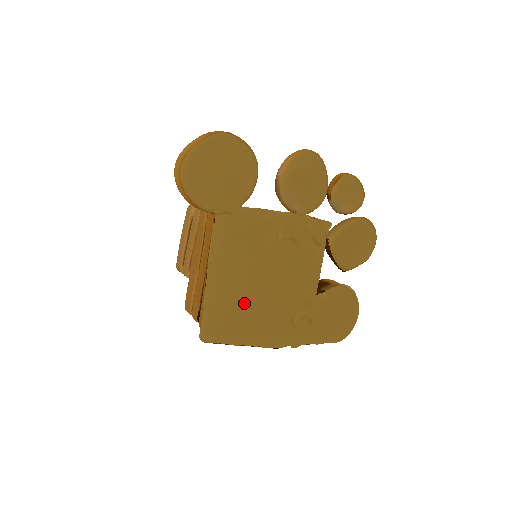
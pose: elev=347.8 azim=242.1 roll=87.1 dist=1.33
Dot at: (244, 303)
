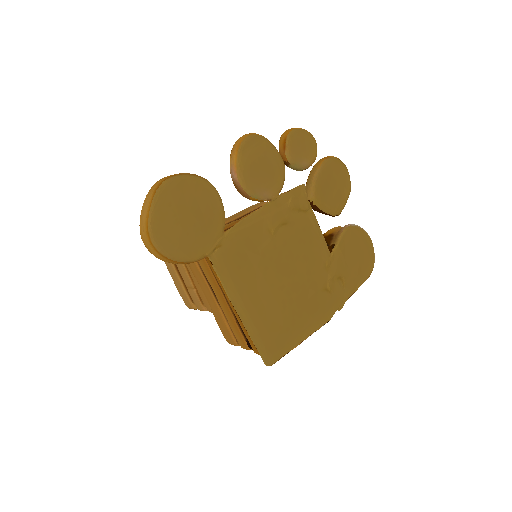
Dot at: (281, 308)
